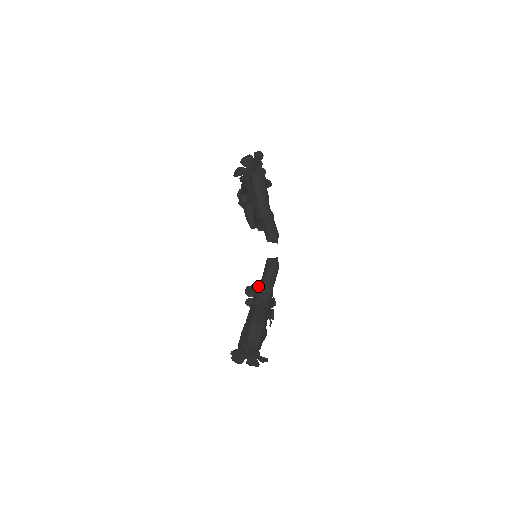
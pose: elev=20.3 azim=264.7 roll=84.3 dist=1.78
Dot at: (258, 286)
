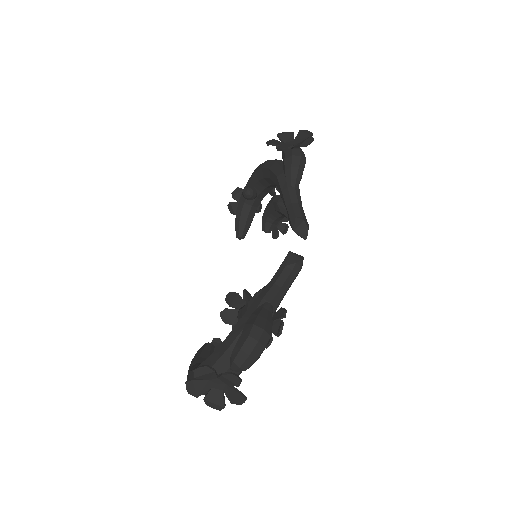
Dot at: (246, 296)
